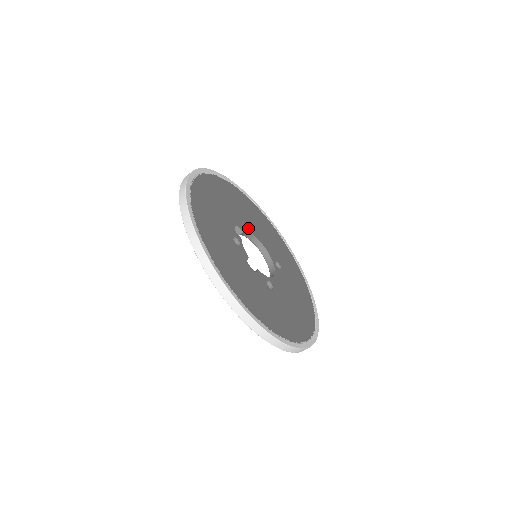
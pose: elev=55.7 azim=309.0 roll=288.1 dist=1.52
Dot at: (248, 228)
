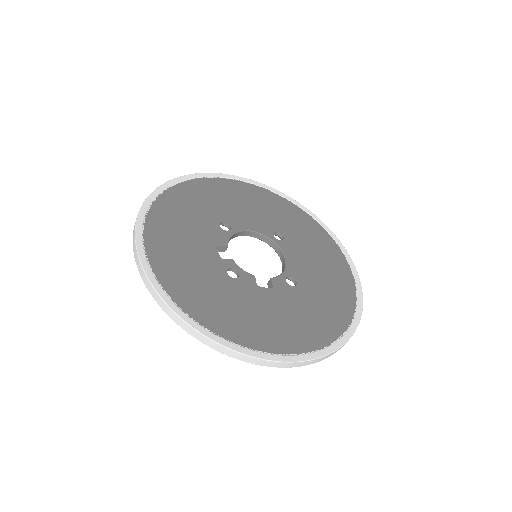
Dot at: (225, 226)
